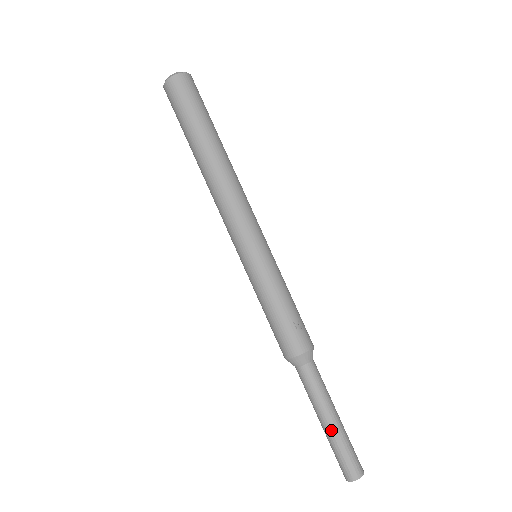
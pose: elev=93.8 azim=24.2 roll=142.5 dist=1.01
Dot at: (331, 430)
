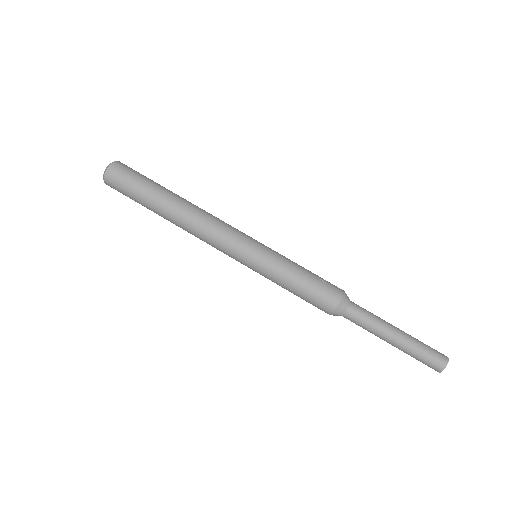
Dot at: (403, 339)
